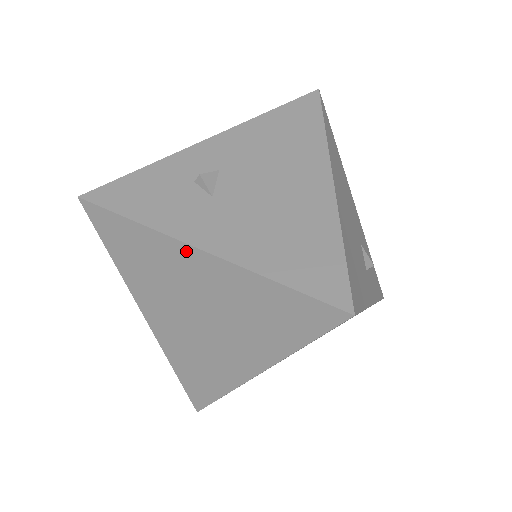
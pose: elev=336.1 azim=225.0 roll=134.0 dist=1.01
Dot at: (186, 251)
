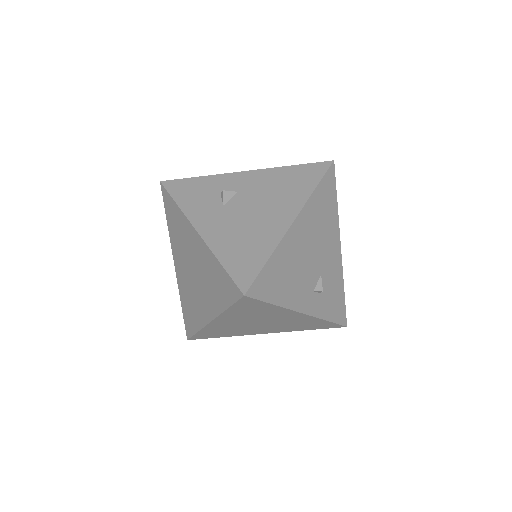
Dot at: (192, 230)
